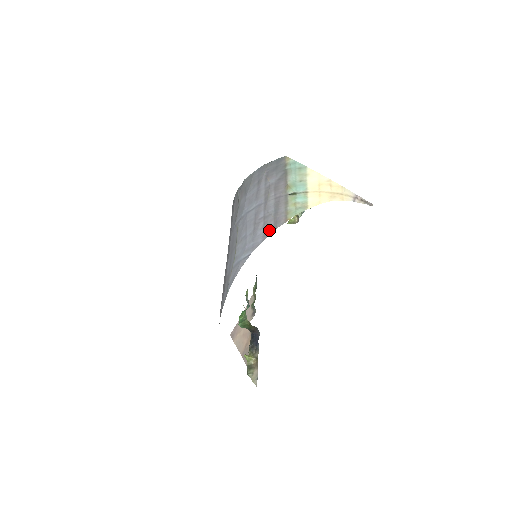
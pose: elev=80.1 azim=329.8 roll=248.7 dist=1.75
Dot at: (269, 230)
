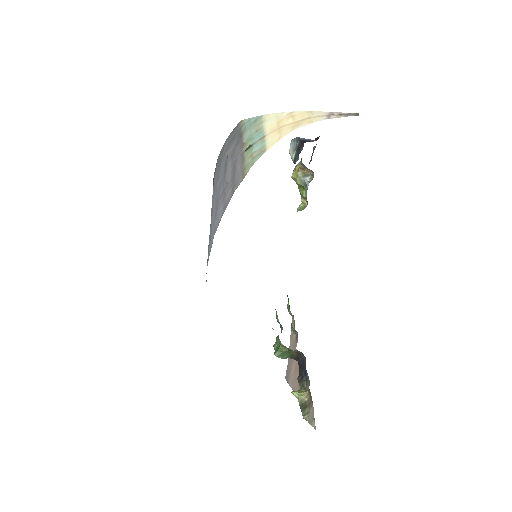
Dot at: (228, 199)
